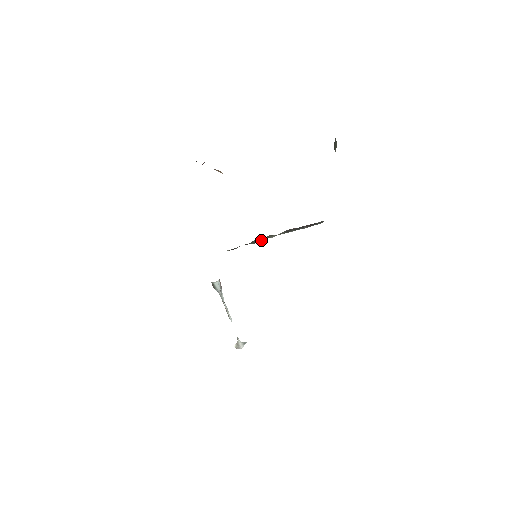
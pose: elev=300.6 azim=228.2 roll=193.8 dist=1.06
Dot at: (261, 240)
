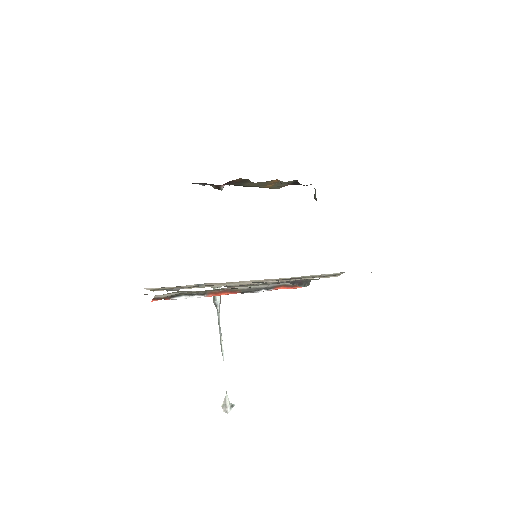
Dot at: occluded
